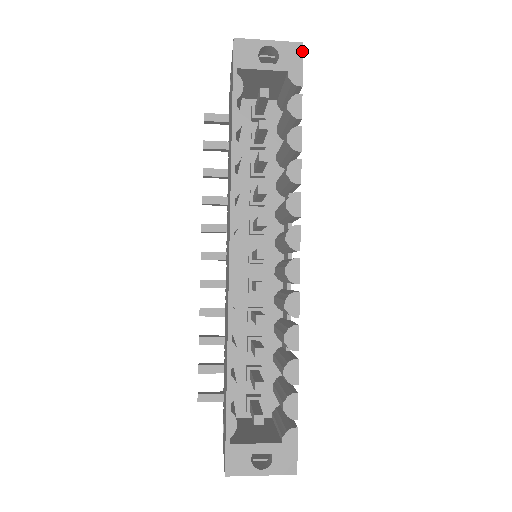
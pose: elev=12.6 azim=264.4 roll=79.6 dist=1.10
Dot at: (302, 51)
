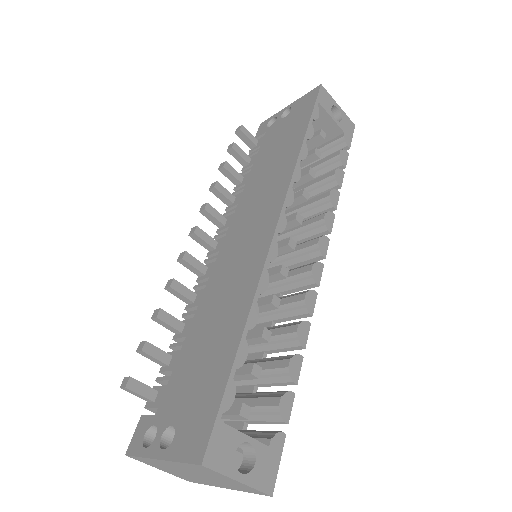
Dot at: occluded
